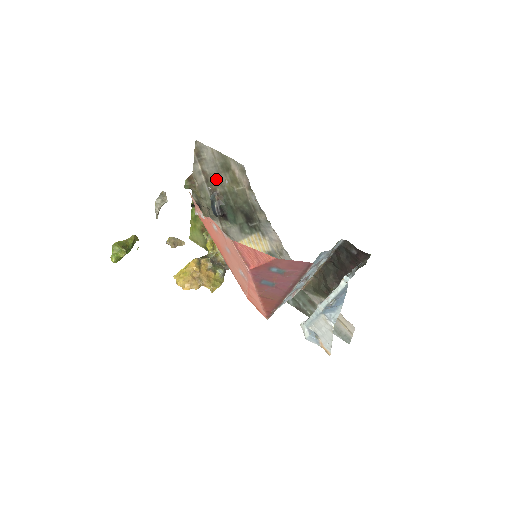
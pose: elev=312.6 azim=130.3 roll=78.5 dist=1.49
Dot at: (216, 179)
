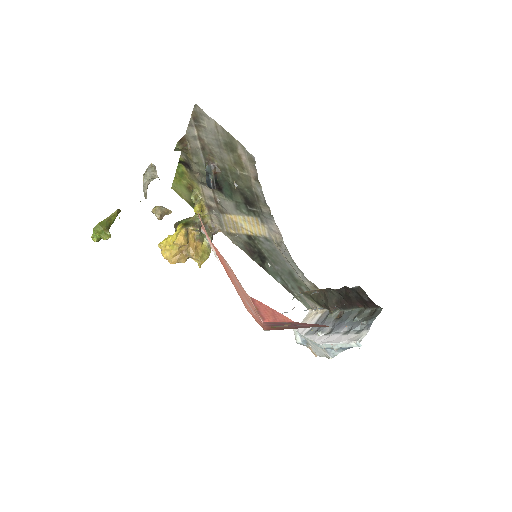
Dot at: (215, 152)
